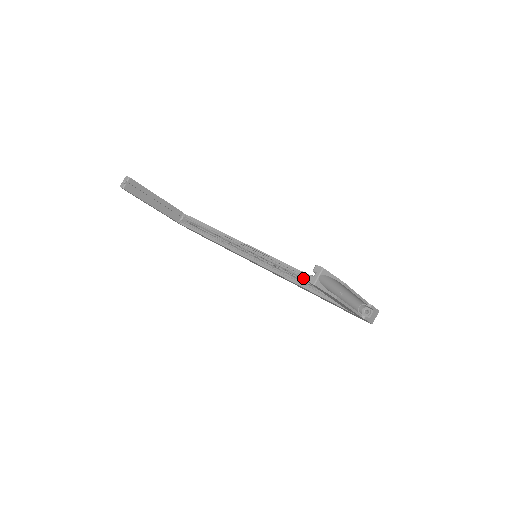
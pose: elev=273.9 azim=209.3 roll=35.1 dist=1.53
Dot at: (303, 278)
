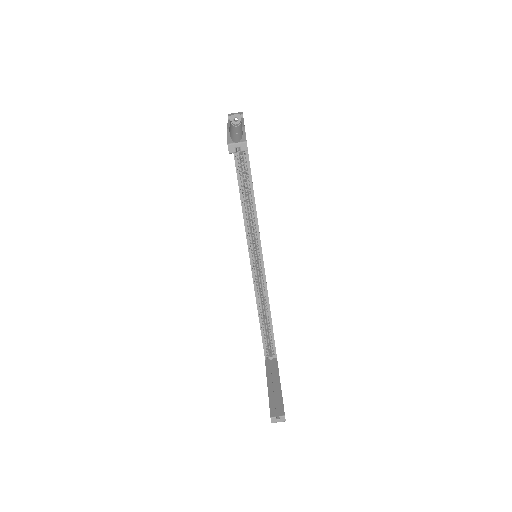
Dot at: (265, 307)
